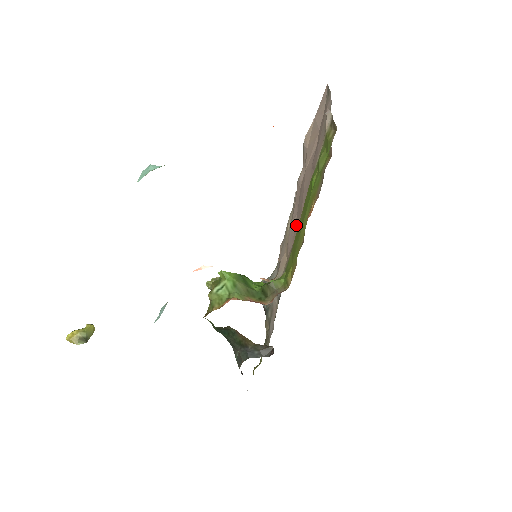
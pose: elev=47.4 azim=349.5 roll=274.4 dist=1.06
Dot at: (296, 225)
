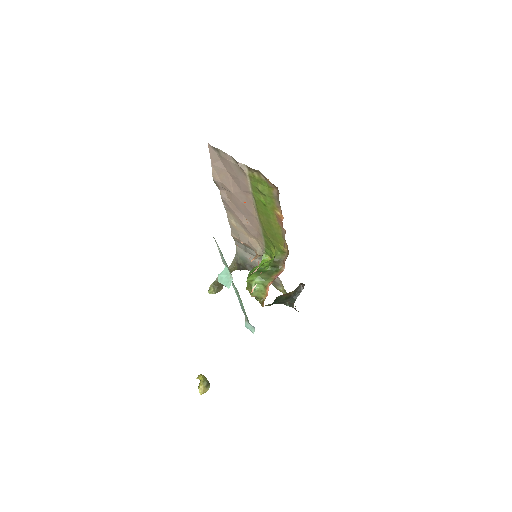
Dot at: (252, 222)
